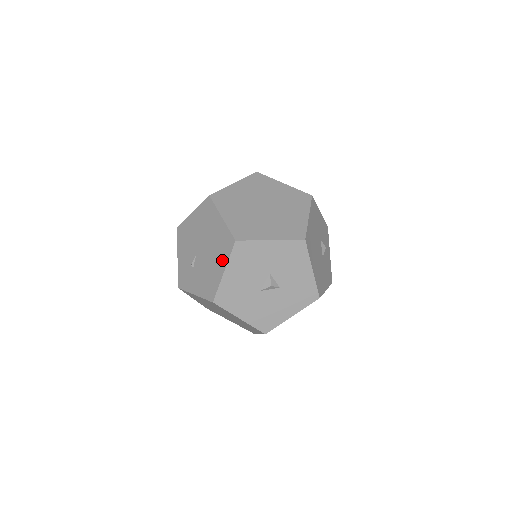
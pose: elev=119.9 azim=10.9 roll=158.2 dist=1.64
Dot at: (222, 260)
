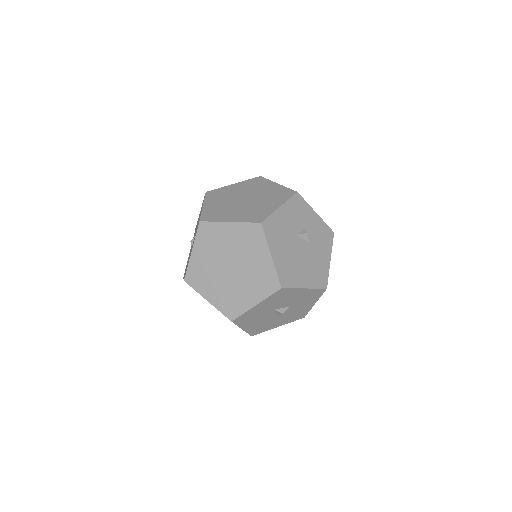
Dot at: occluded
